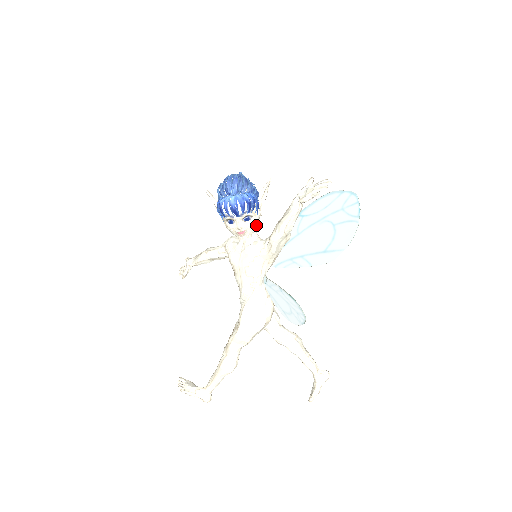
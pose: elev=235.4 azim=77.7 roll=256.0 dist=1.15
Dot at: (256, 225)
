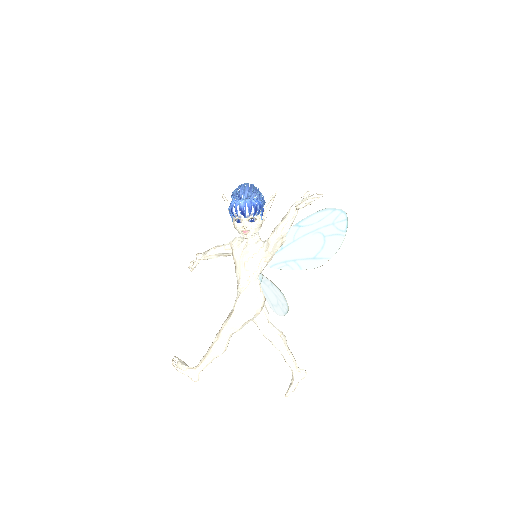
Dot at: (259, 227)
